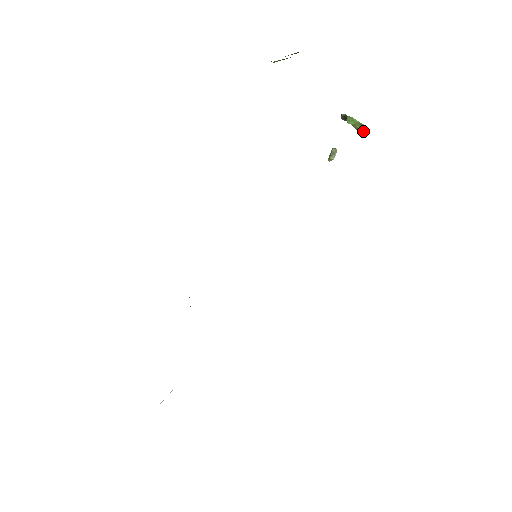
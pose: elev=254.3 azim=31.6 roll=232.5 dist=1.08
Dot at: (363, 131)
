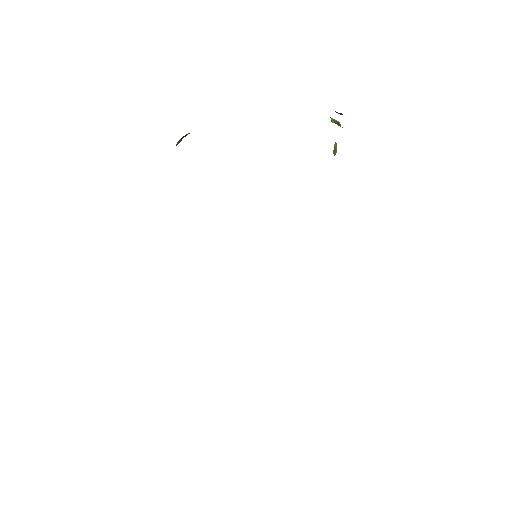
Dot at: occluded
